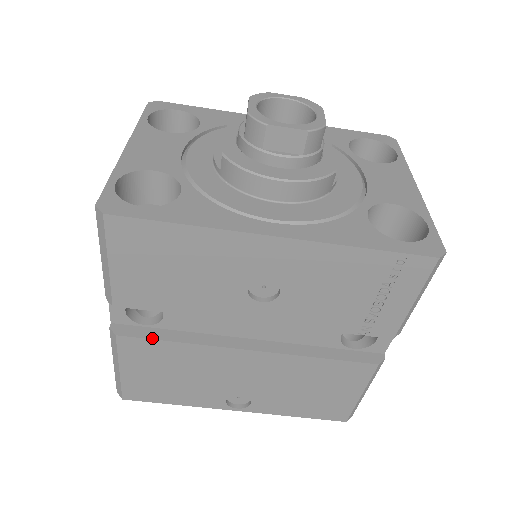
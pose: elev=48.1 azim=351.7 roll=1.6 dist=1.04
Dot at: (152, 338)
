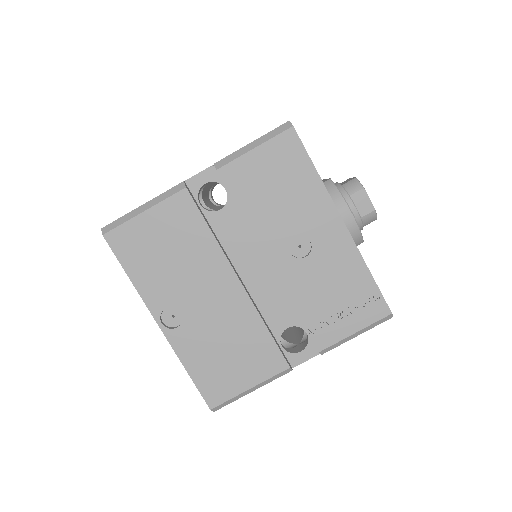
Dot at: (201, 212)
